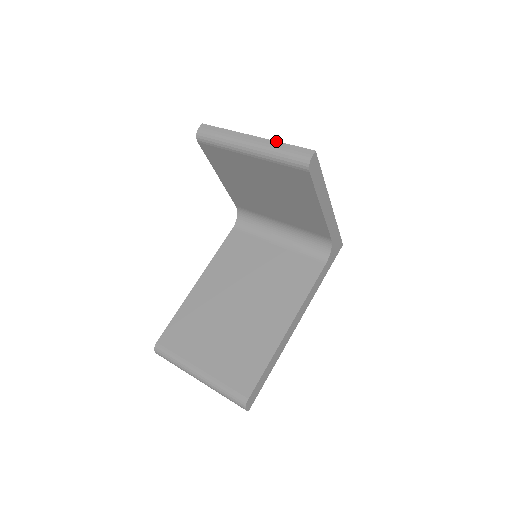
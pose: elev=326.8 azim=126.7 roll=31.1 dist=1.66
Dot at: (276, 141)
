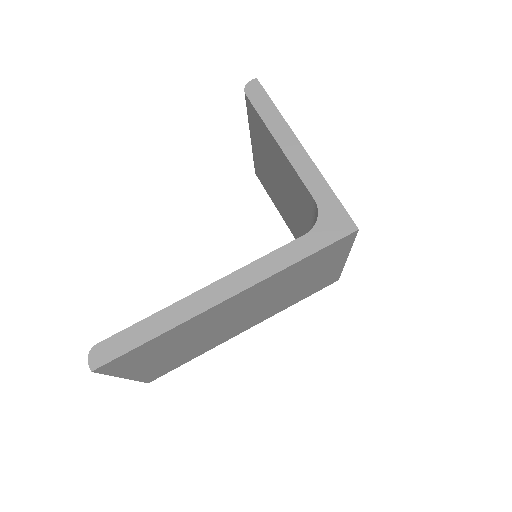
Dot at: occluded
